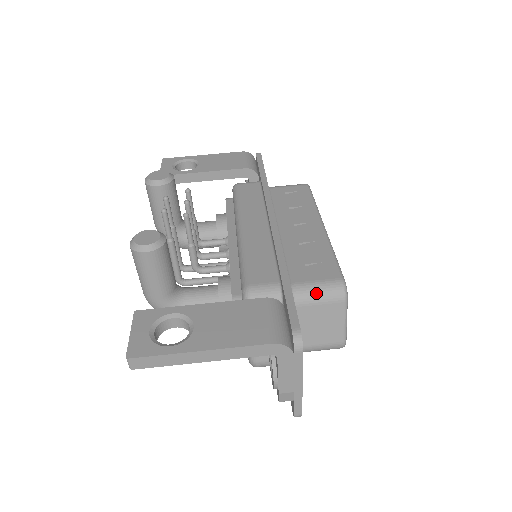
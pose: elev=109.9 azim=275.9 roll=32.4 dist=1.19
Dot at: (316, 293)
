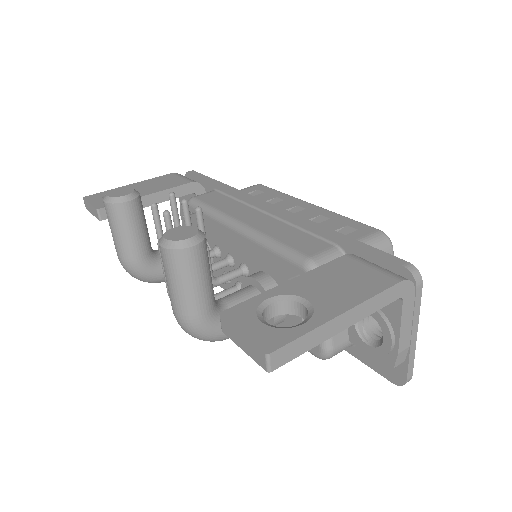
Dot at: occluded
